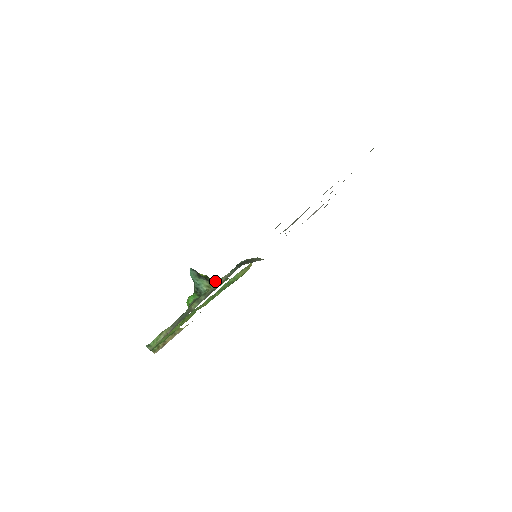
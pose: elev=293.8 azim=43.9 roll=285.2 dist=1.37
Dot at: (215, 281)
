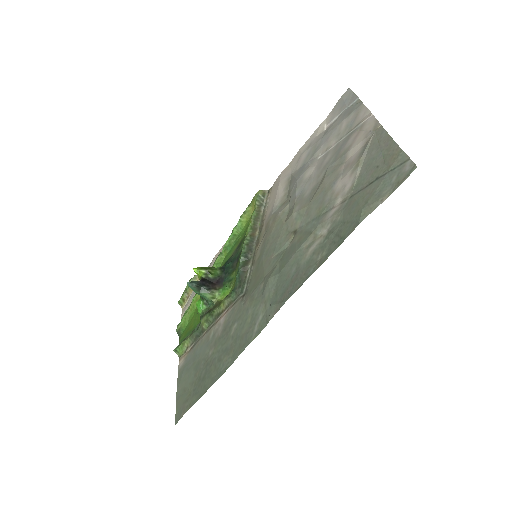
Dot at: (218, 272)
